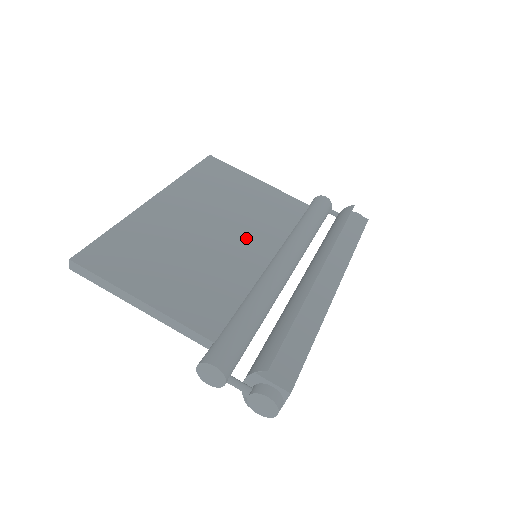
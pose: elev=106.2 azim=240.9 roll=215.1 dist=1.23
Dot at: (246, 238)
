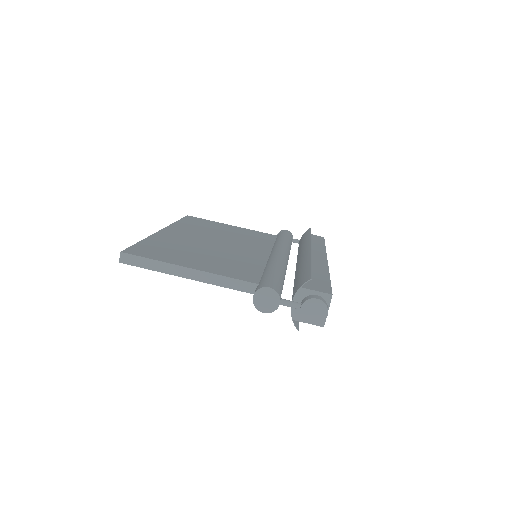
Dot at: (244, 246)
